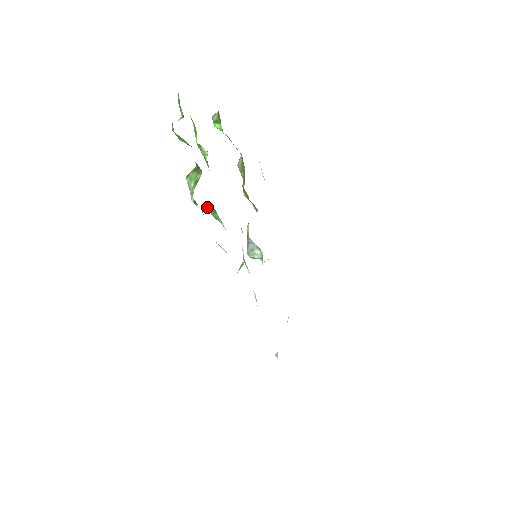
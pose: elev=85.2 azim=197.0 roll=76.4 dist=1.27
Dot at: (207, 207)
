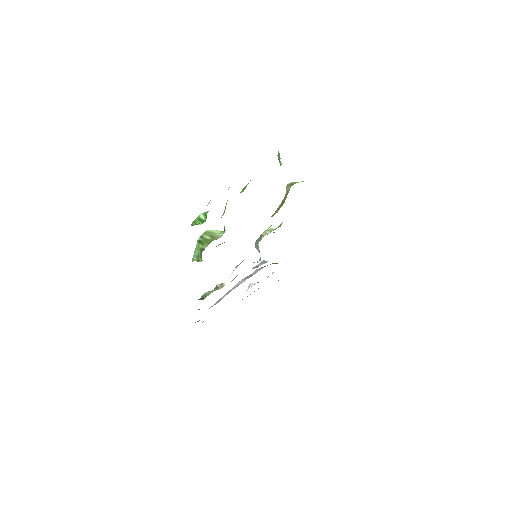
Dot at: occluded
